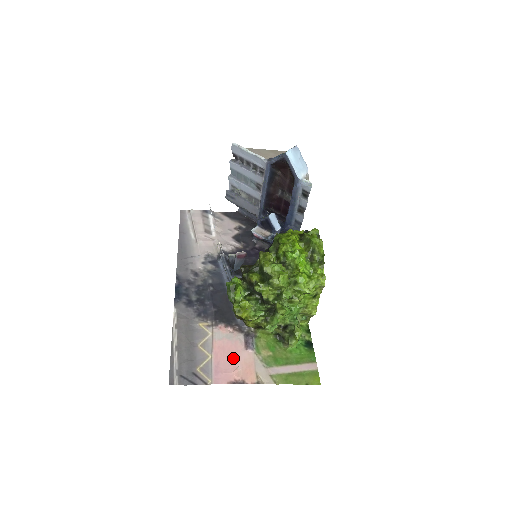
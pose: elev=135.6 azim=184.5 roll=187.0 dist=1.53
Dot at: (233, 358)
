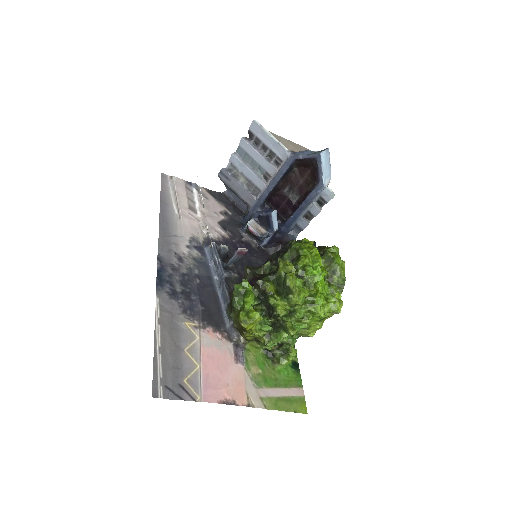
Dot at: (223, 372)
